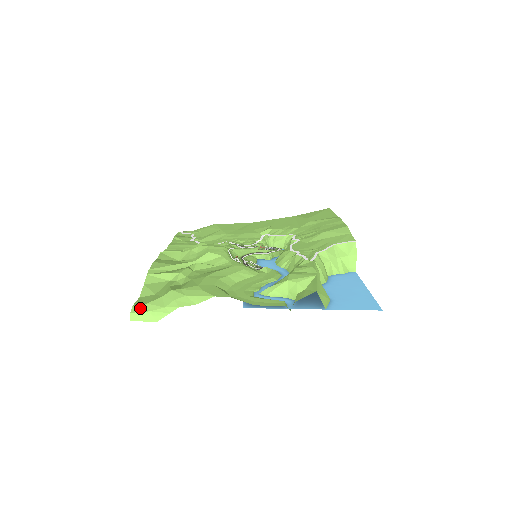
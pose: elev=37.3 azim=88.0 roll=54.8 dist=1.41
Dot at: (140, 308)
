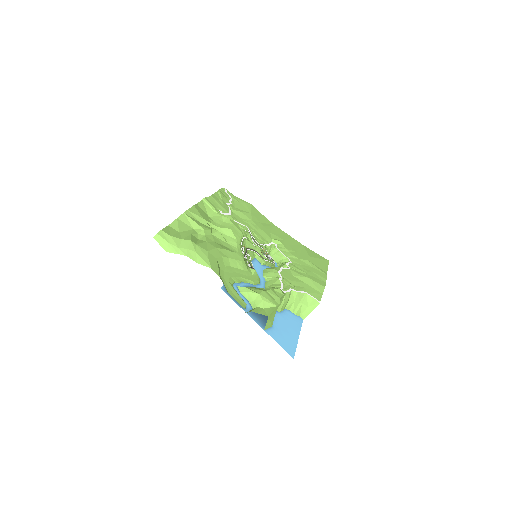
Dot at: (165, 235)
